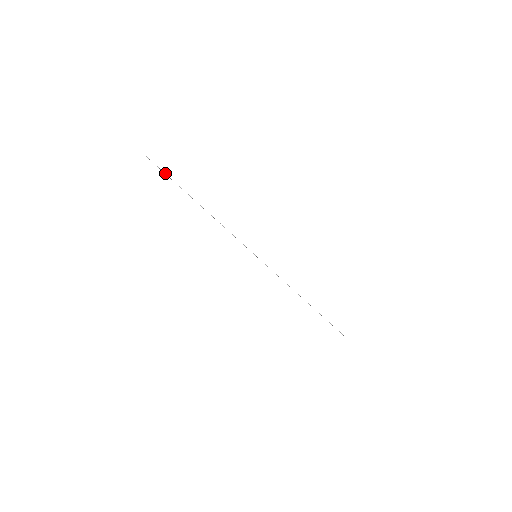
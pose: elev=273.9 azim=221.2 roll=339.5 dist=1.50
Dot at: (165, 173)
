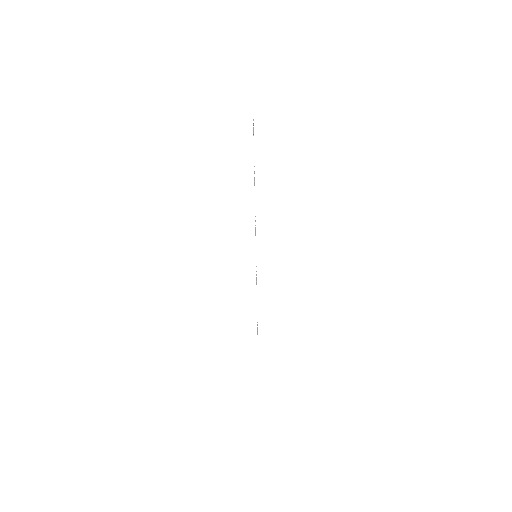
Dot at: occluded
